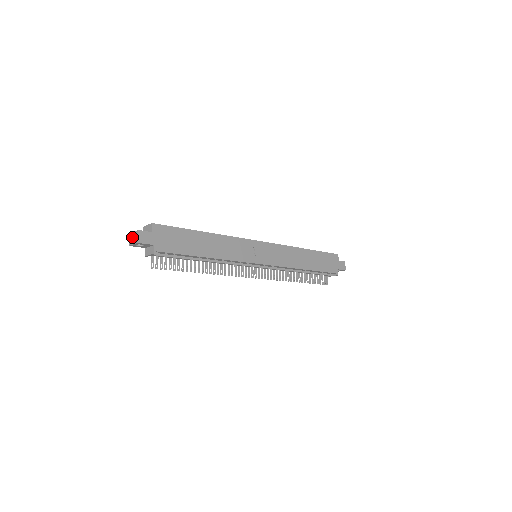
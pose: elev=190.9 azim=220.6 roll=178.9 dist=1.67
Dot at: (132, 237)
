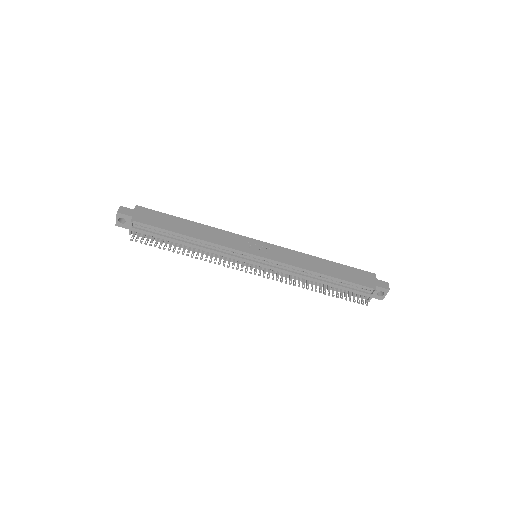
Dot at: occluded
